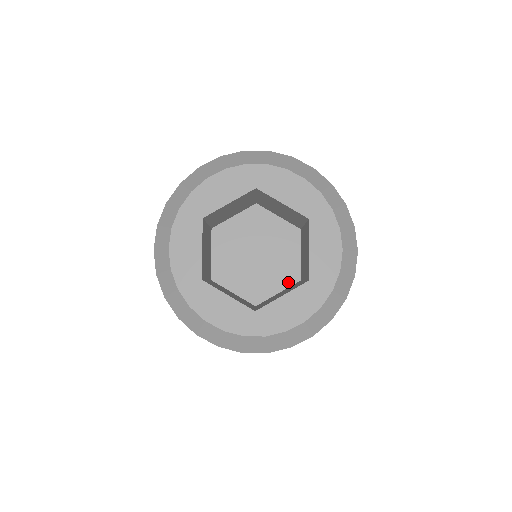
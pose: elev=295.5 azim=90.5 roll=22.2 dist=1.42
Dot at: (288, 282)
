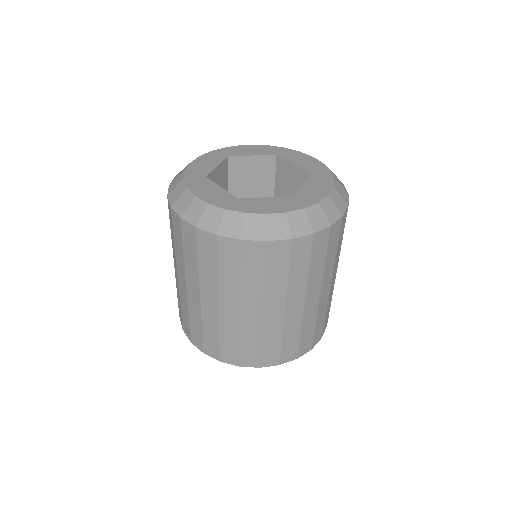
Dot at: occluded
